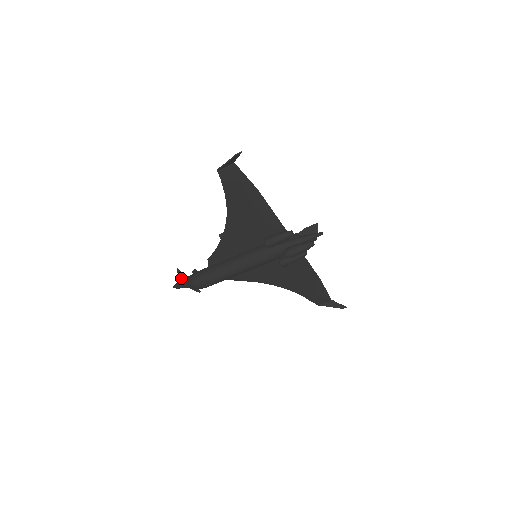
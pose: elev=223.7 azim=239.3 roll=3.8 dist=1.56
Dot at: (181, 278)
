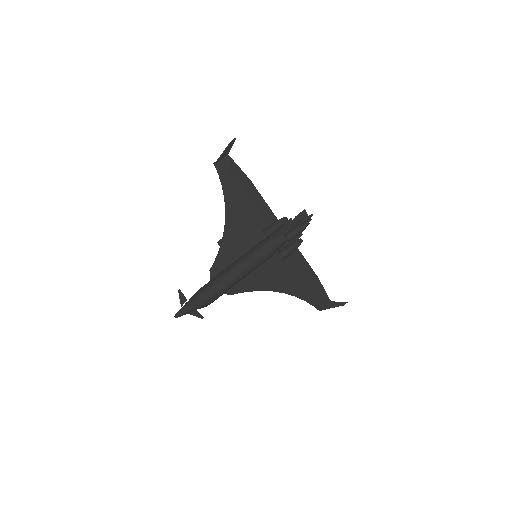
Dot at: (183, 302)
